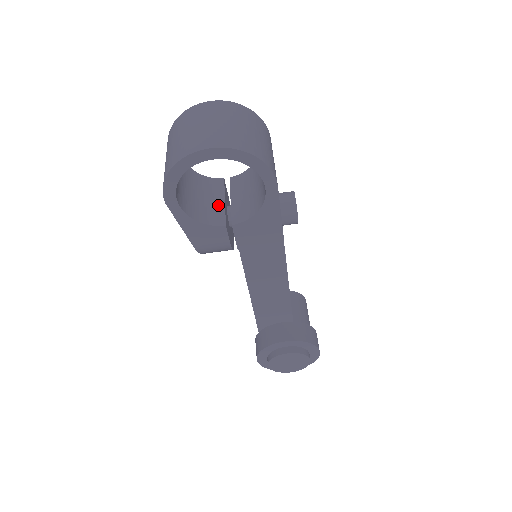
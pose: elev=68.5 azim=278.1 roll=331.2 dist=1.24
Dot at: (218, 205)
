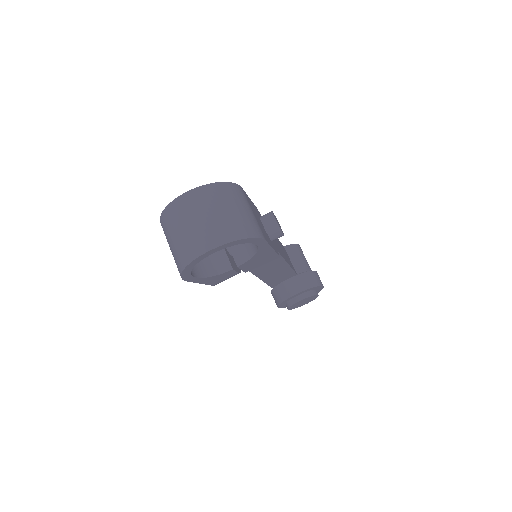
Dot at: occluded
